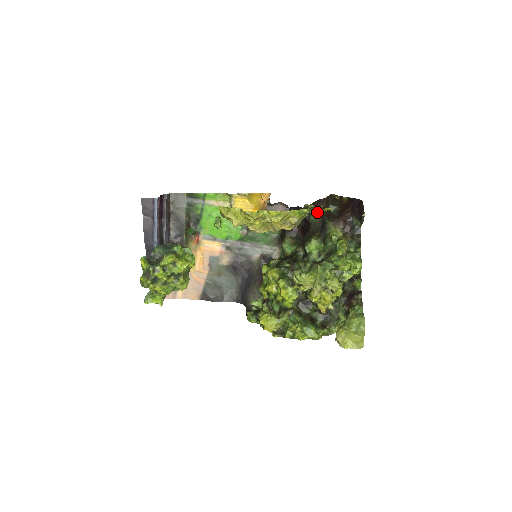
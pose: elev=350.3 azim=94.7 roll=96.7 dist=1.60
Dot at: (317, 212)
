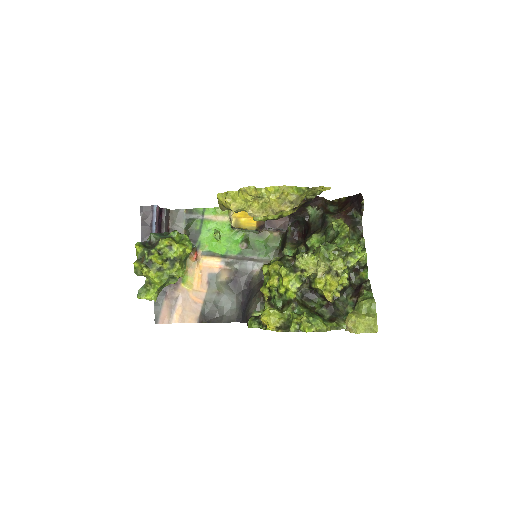
Dot at: (316, 211)
